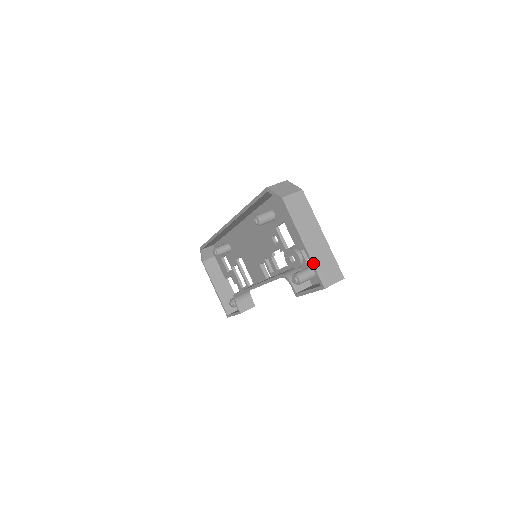
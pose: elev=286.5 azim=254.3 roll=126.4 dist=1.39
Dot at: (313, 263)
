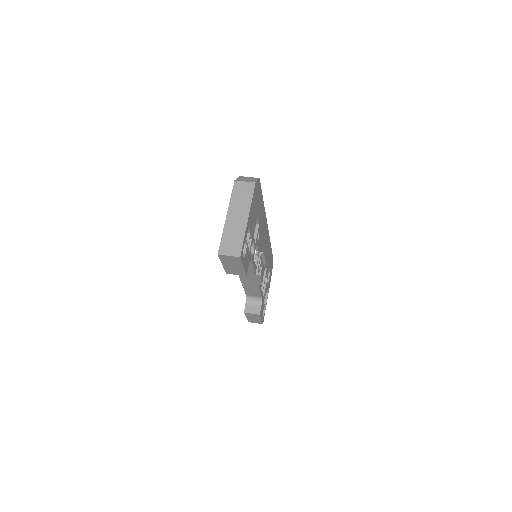
Dot at: (223, 233)
